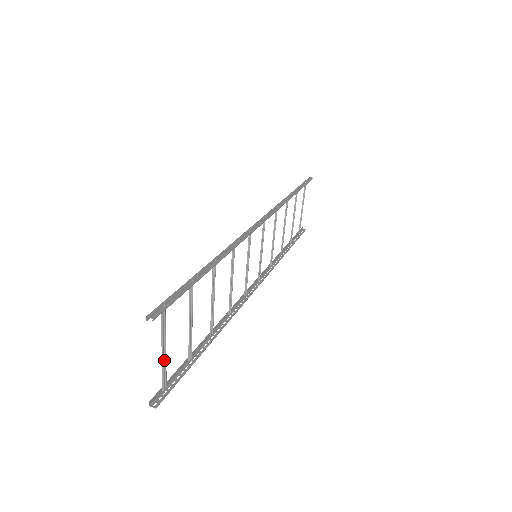
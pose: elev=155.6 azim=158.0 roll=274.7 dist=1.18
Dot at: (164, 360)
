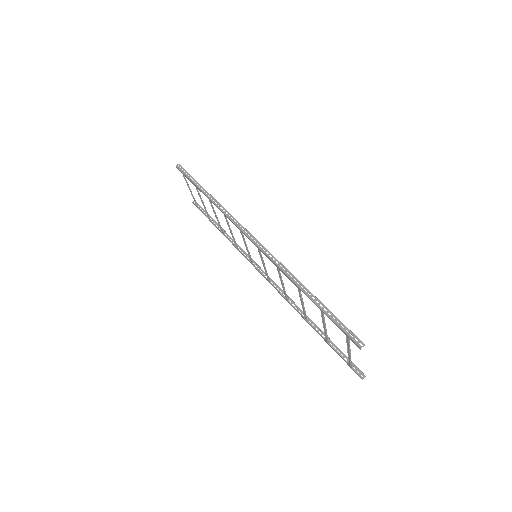
Dot at: (348, 356)
